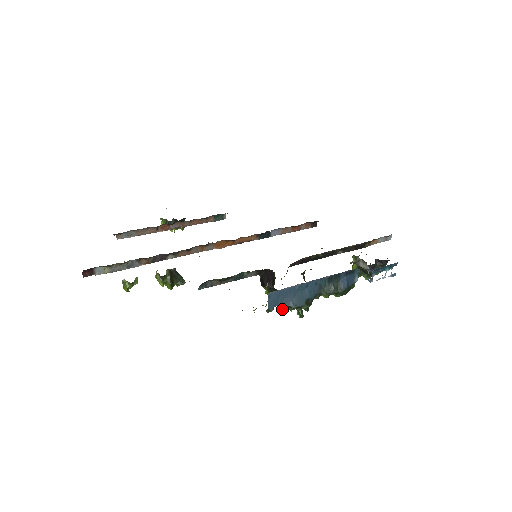
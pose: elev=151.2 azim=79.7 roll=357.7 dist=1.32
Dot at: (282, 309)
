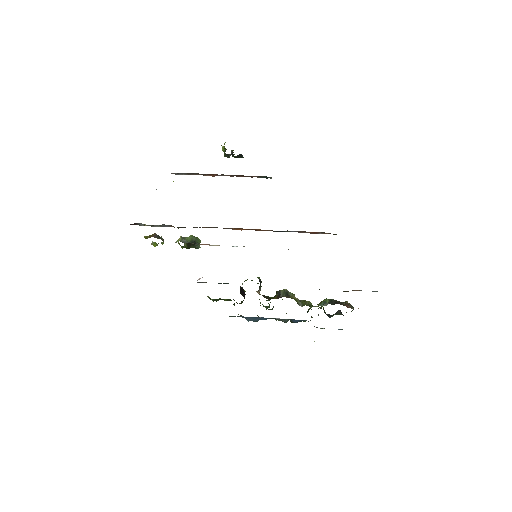
Dot at: occluded
